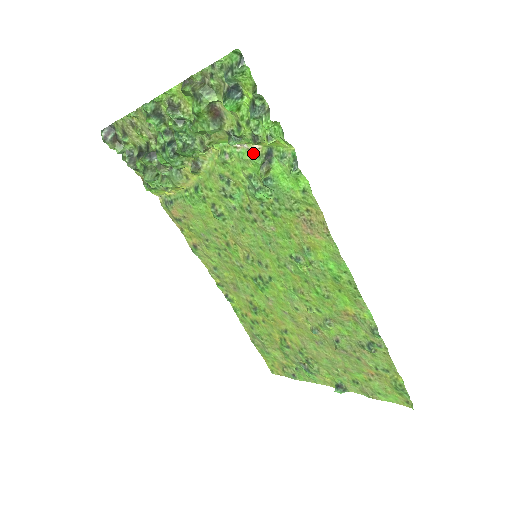
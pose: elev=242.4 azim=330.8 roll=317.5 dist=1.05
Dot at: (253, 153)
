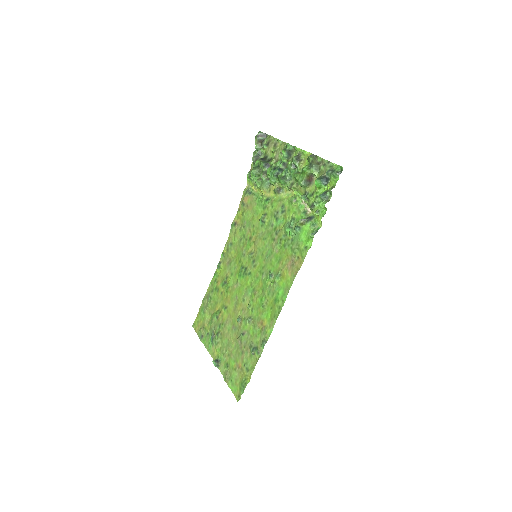
Dot at: (306, 211)
